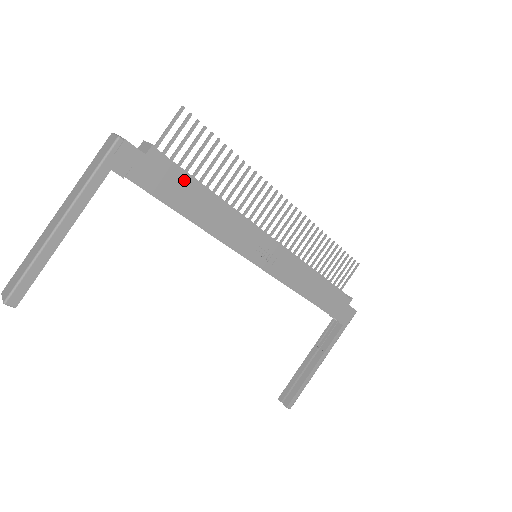
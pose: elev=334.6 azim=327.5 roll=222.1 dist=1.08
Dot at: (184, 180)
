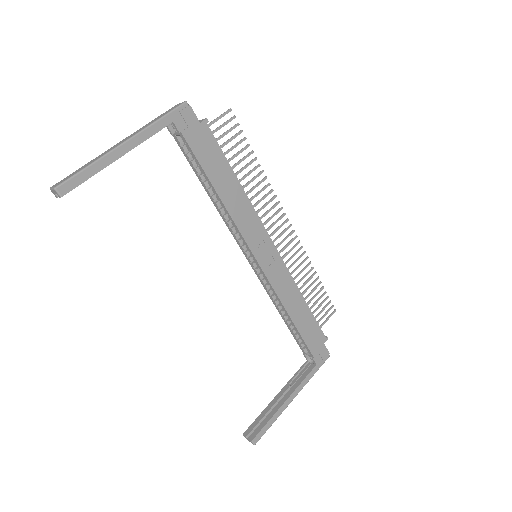
Dot at: (221, 156)
